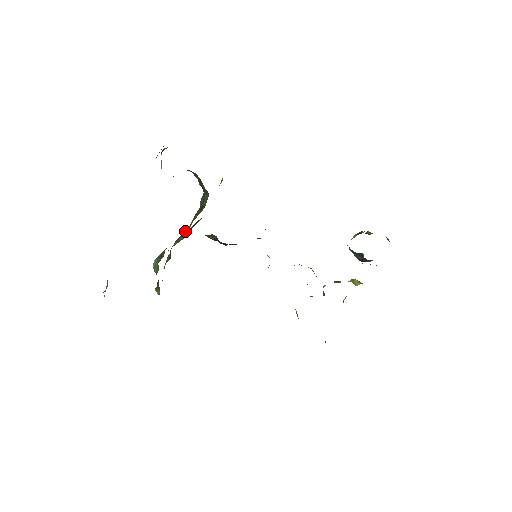
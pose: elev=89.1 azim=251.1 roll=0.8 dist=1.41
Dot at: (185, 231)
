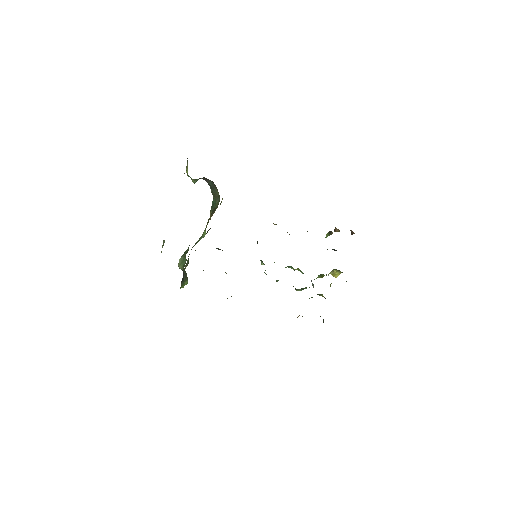
Dot at: (200, 237)
